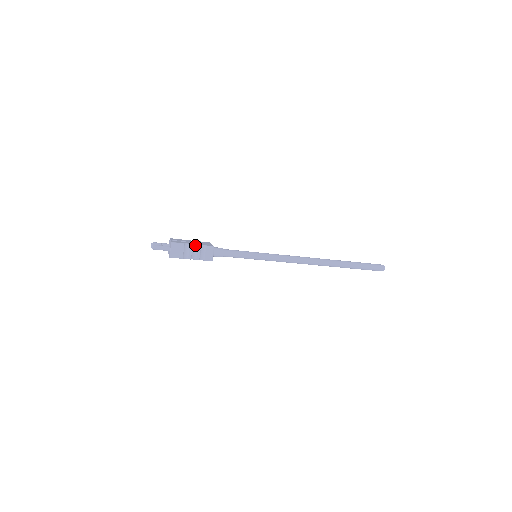
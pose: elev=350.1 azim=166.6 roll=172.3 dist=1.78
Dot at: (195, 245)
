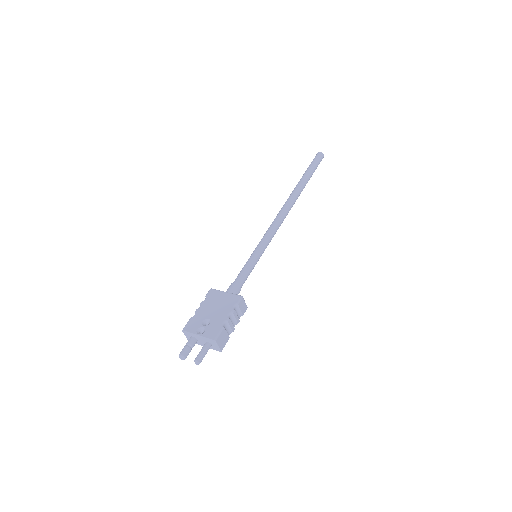
Dot at: (229, 315)
